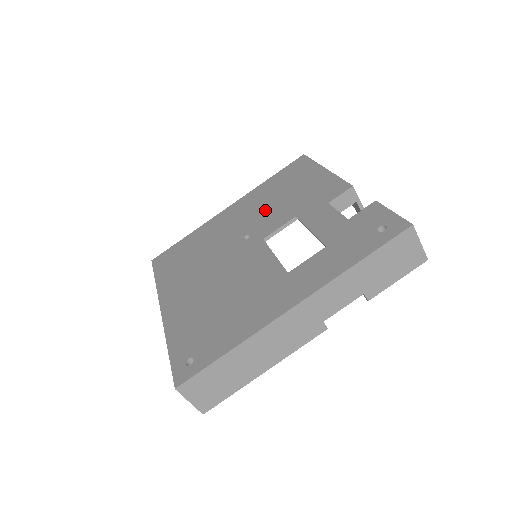
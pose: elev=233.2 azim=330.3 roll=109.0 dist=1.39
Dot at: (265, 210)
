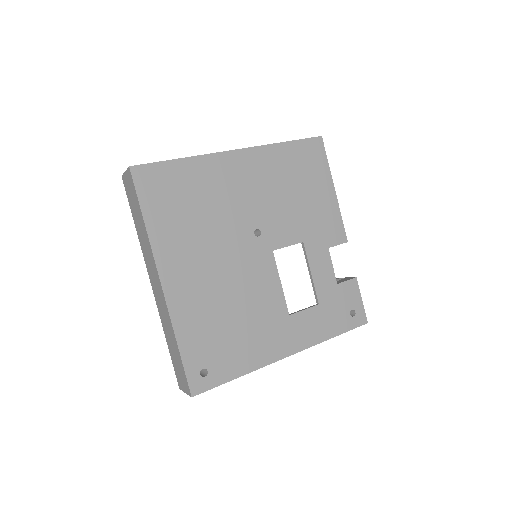
Dot at: (278, 203)
